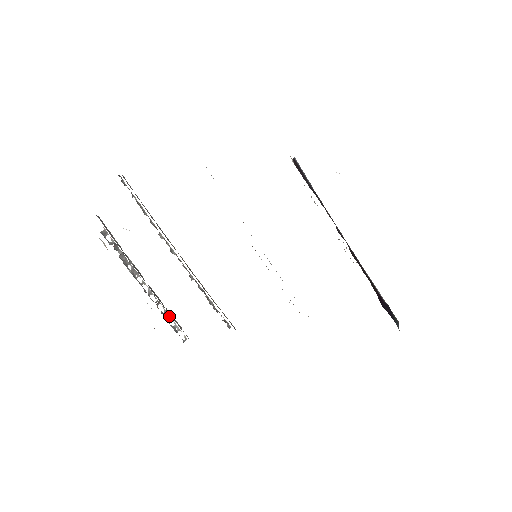
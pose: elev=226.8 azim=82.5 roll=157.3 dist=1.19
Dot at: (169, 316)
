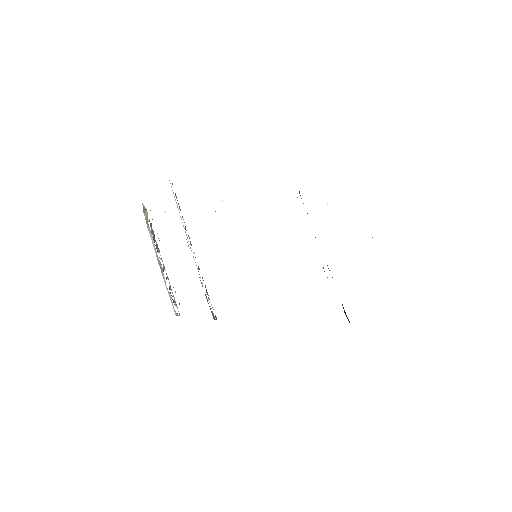
Dot at: (172, 292)
